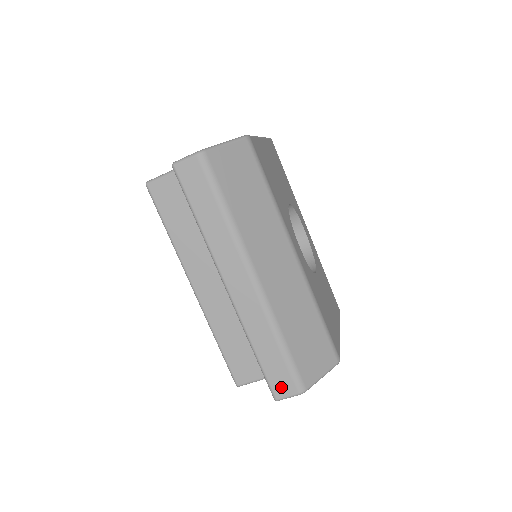
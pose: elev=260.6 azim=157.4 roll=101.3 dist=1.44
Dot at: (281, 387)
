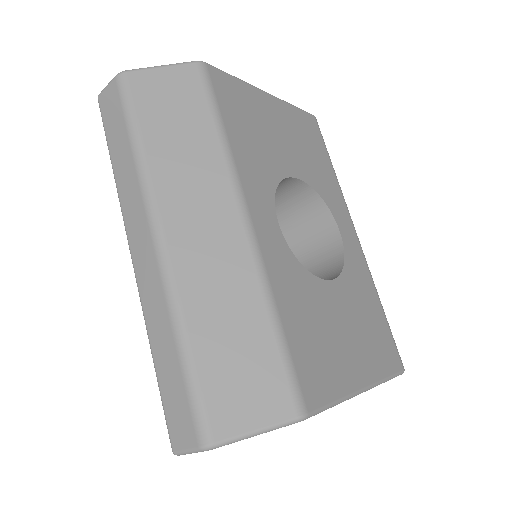
Dot at: (179, 429)
